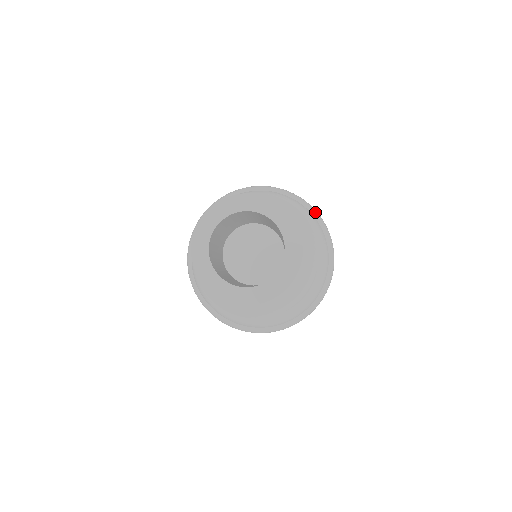
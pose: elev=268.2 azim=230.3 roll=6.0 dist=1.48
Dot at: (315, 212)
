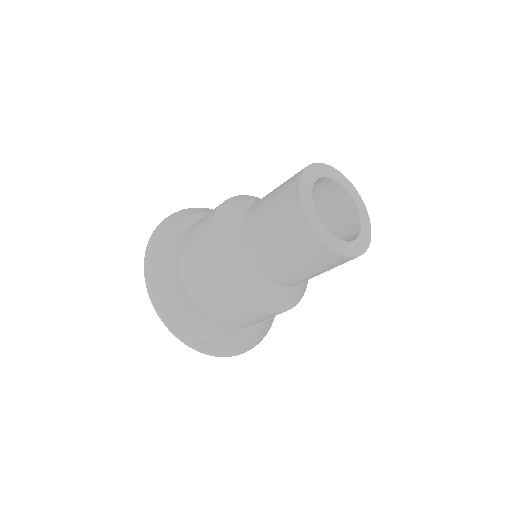
Dot at: occluded
